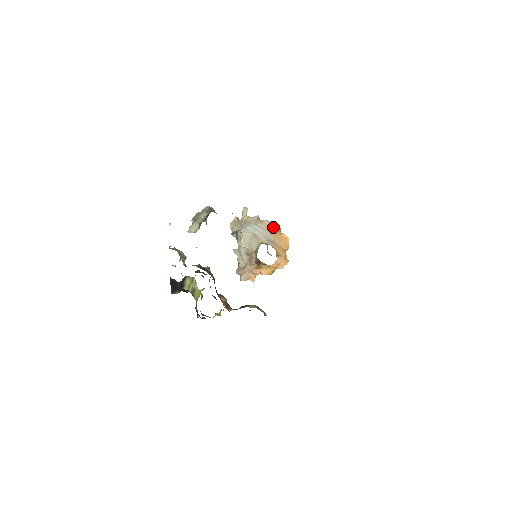
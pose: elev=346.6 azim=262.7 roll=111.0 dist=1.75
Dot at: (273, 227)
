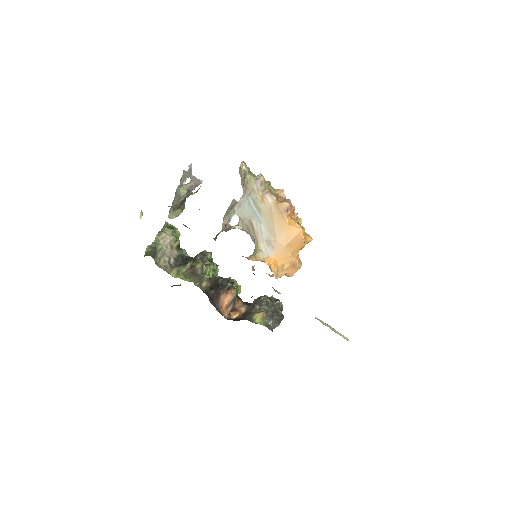
Dot at: (278, 210)
